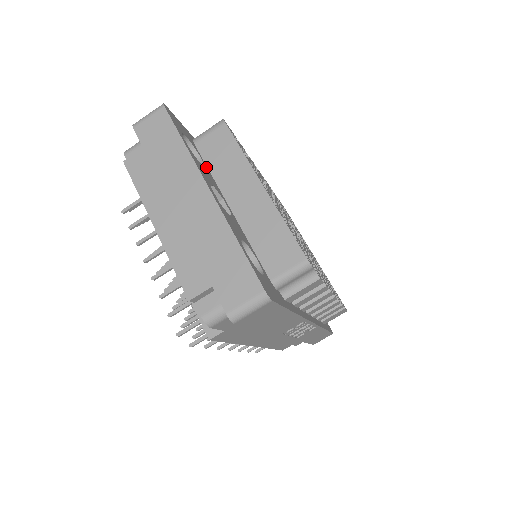
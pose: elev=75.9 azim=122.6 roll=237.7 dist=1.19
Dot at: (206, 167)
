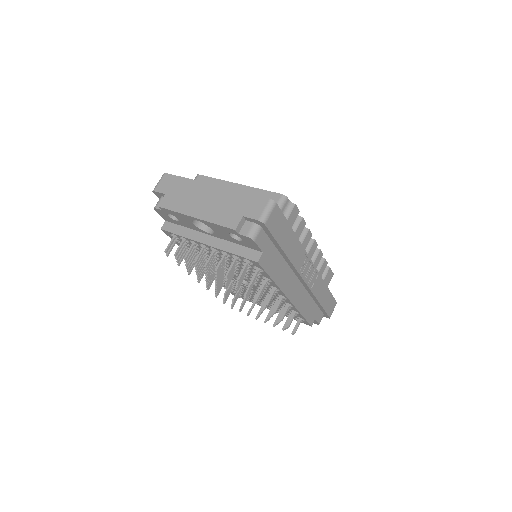
Dot at: occluded
